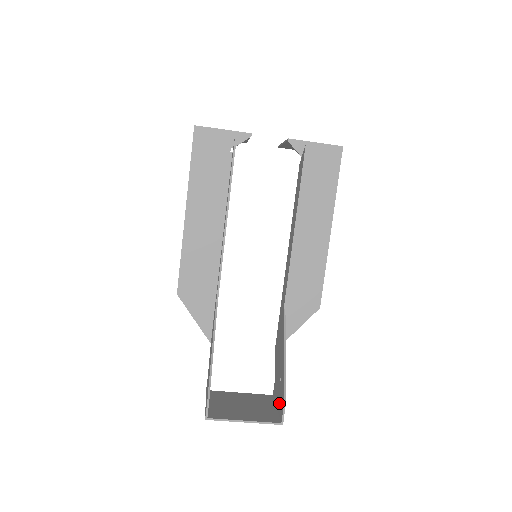
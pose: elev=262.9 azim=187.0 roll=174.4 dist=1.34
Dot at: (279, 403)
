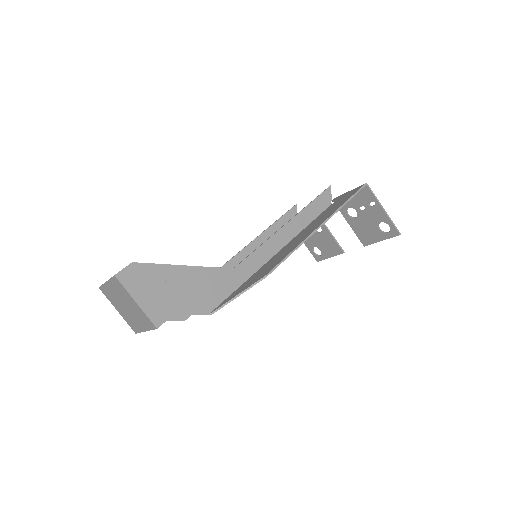
Dot at: (139, 286)
